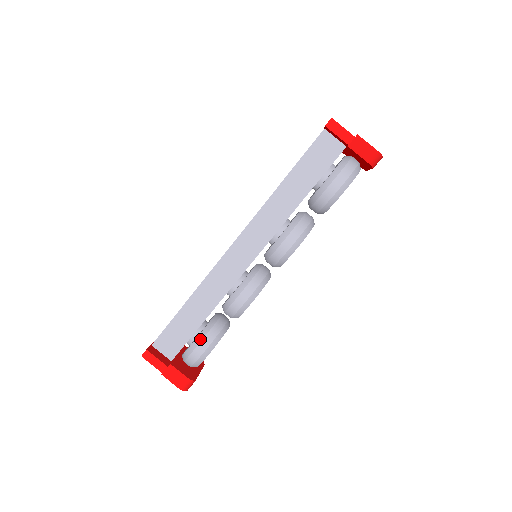
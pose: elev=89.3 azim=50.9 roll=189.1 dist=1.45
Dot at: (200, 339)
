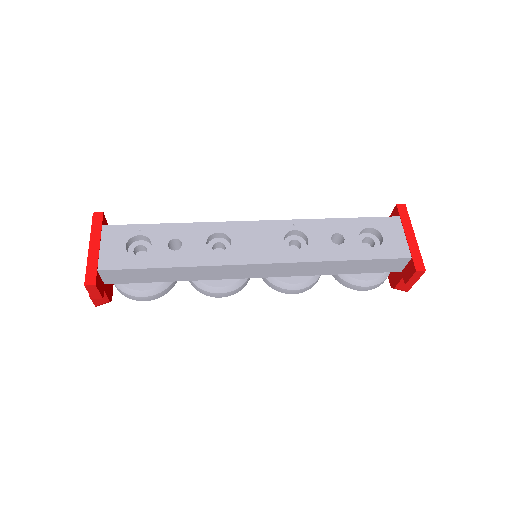
Dot at: (153, 293)
